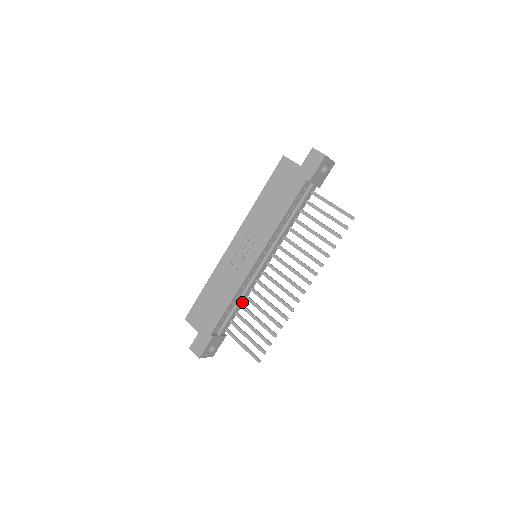
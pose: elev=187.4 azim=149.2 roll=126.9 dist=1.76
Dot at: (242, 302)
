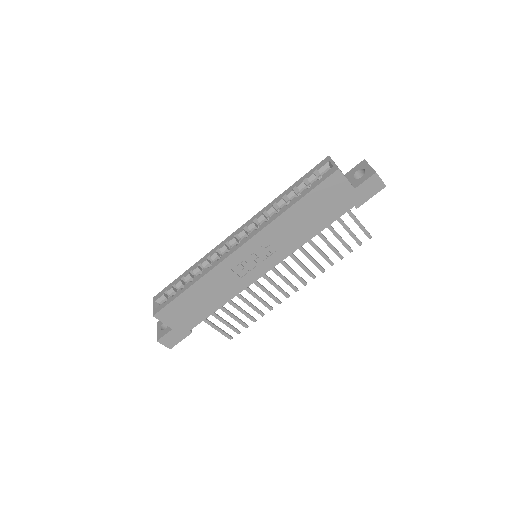
Dot at: occluded
